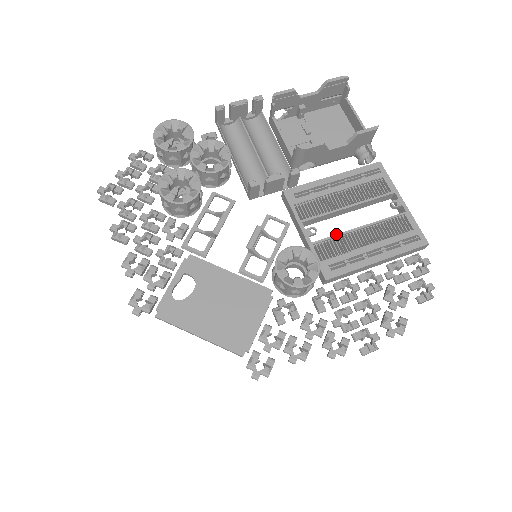
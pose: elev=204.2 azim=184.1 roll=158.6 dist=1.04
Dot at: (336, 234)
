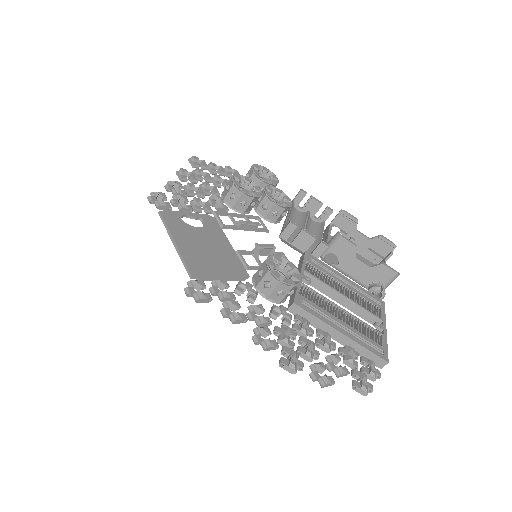
Dot at: occluded
